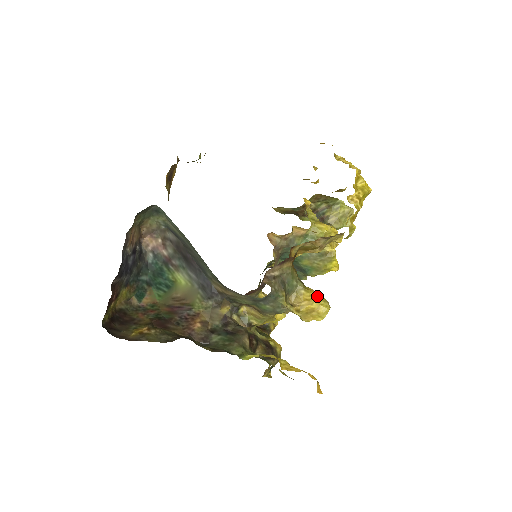
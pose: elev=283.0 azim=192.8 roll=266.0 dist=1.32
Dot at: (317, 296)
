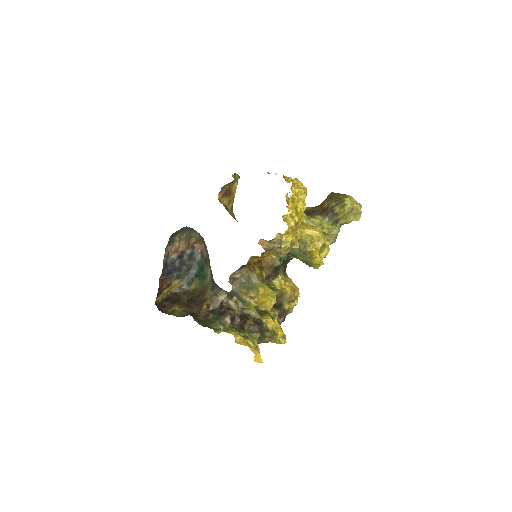
Dot at: (268, 292)
